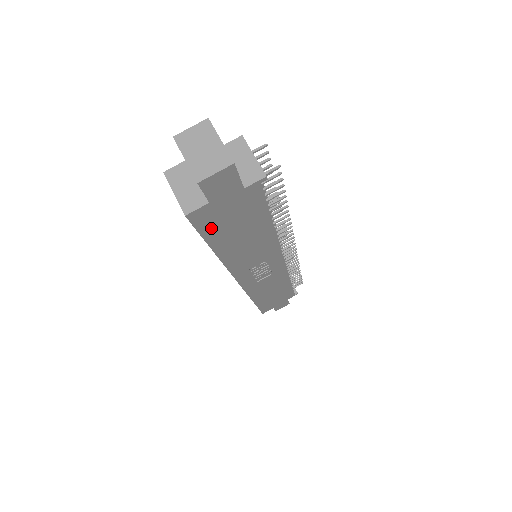
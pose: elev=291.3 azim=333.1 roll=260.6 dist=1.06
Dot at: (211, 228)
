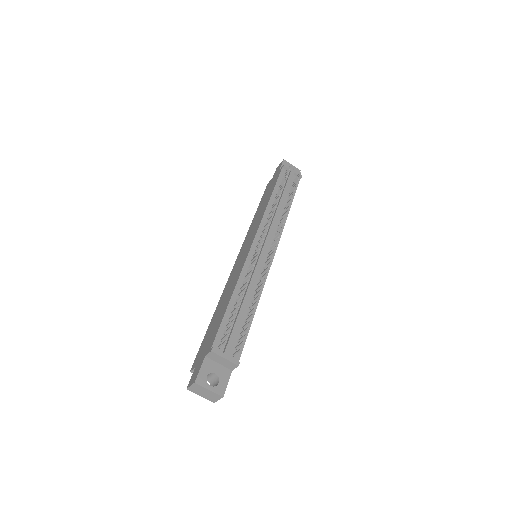
Dot at: occluded
